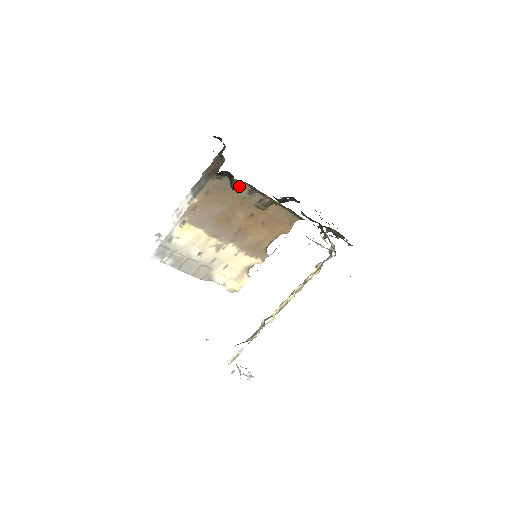
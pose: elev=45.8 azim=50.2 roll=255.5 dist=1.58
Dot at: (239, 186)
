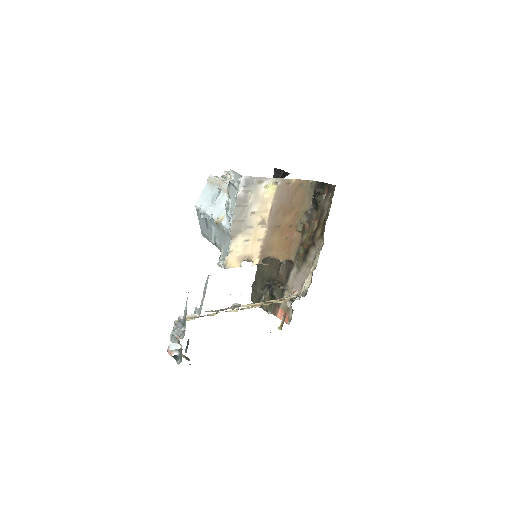
Dot at: (321, 201)
